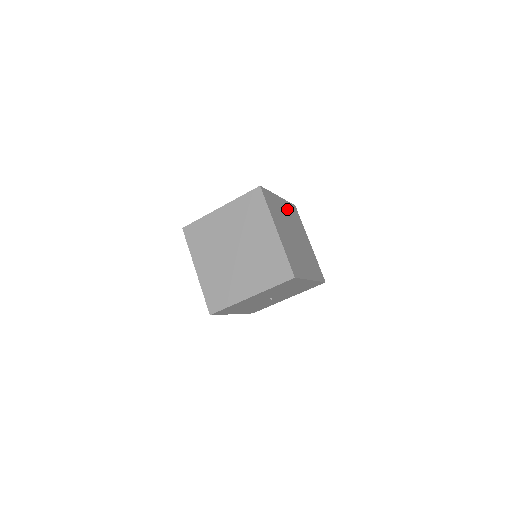
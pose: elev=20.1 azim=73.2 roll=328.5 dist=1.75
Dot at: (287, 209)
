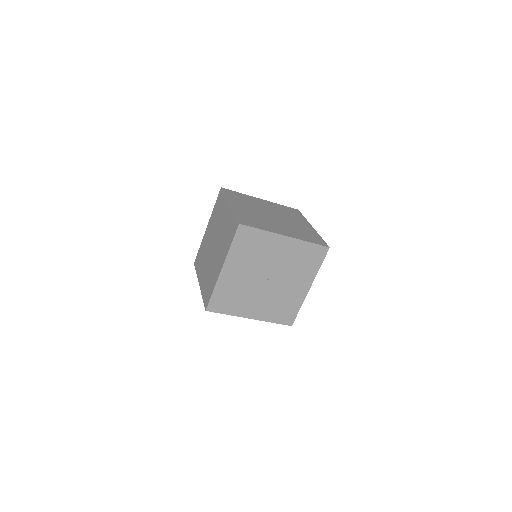
Dot at: (273, 206)
